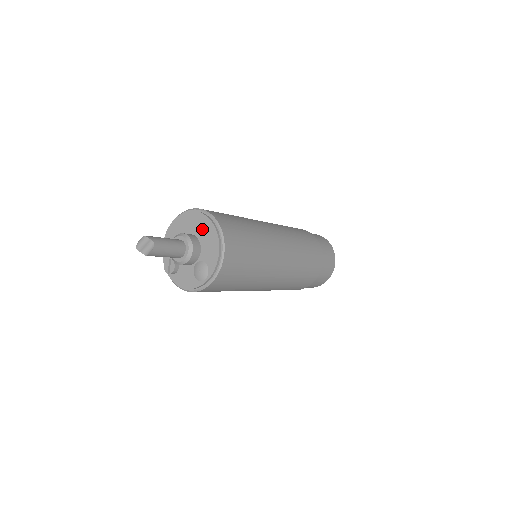
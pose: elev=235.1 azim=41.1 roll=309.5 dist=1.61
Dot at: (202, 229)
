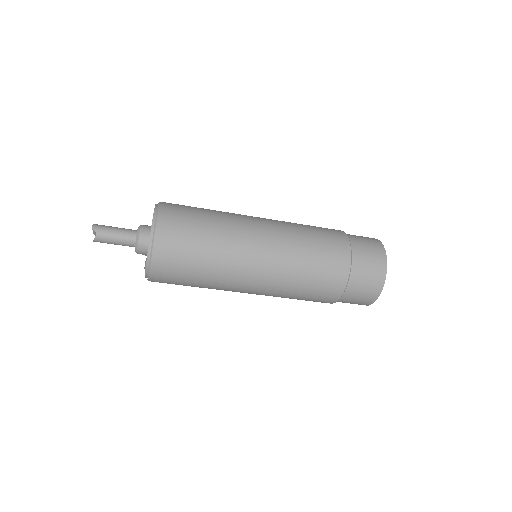
Dot at: occluded
